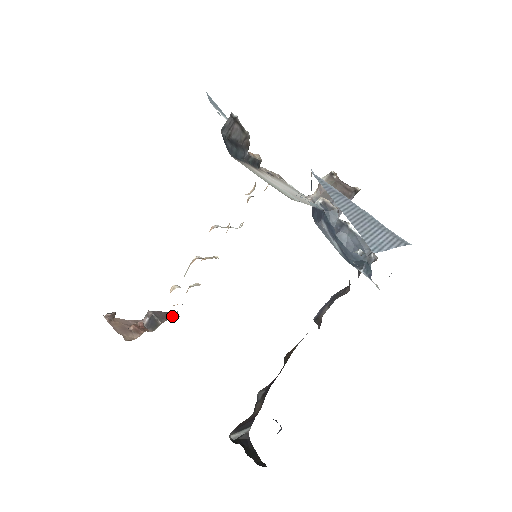
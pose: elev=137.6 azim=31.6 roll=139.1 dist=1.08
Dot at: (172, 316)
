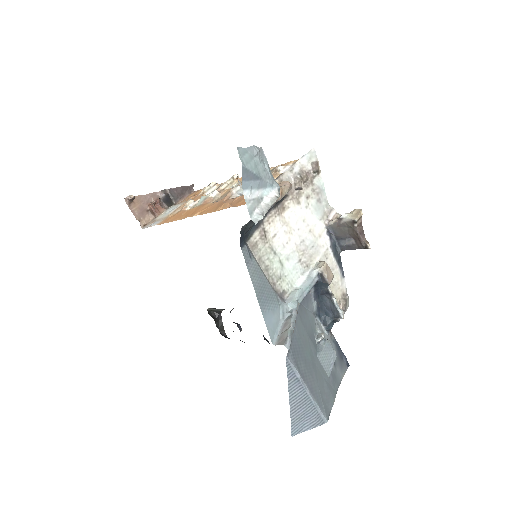
Dot at: (187, 191)
